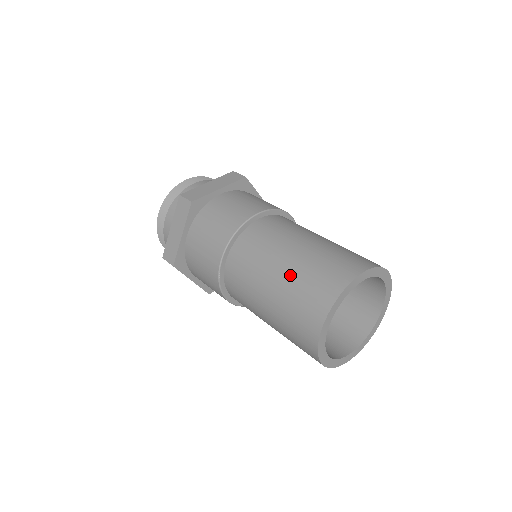
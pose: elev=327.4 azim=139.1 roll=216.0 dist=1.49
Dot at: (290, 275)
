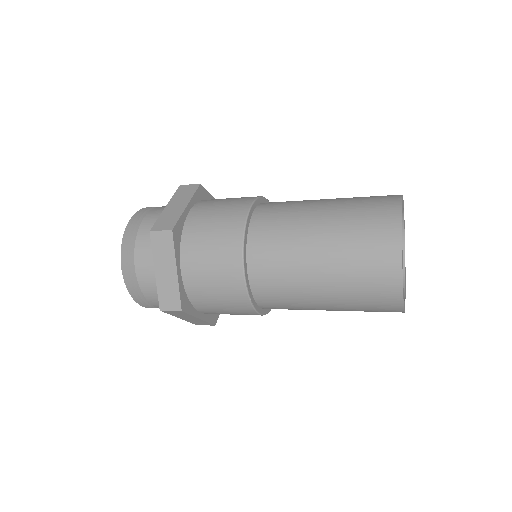
Dot at: (336, 243)
